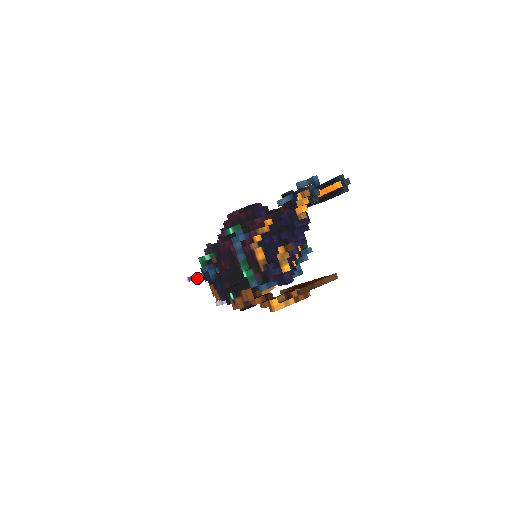
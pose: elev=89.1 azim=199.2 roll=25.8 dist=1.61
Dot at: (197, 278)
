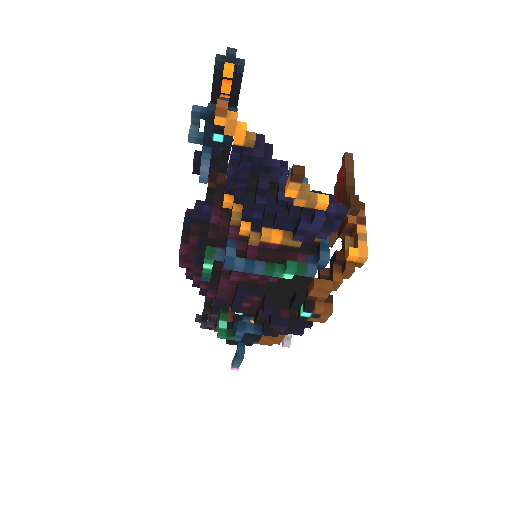
Dot at: (242, 355)
